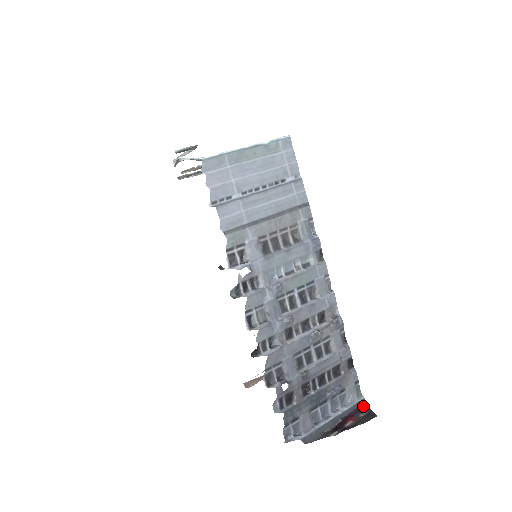
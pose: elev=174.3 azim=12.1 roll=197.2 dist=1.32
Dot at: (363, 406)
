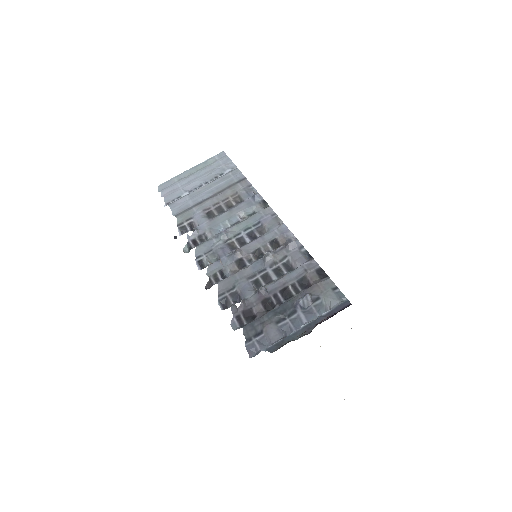
Dot at: occluded
